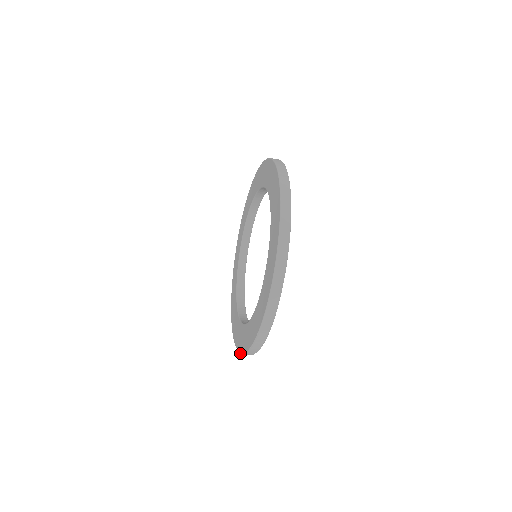
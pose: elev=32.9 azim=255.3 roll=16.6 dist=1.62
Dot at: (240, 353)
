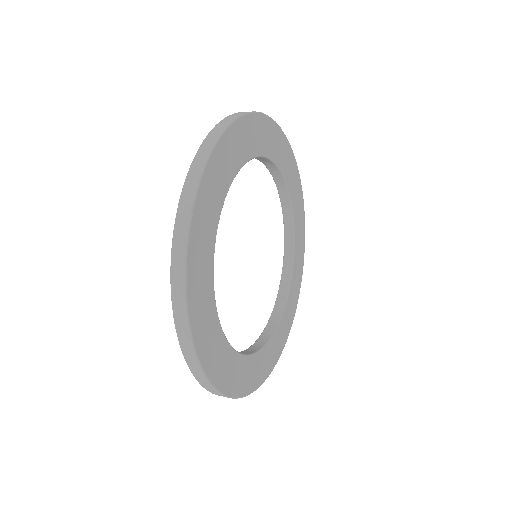
Dot at: occluded
